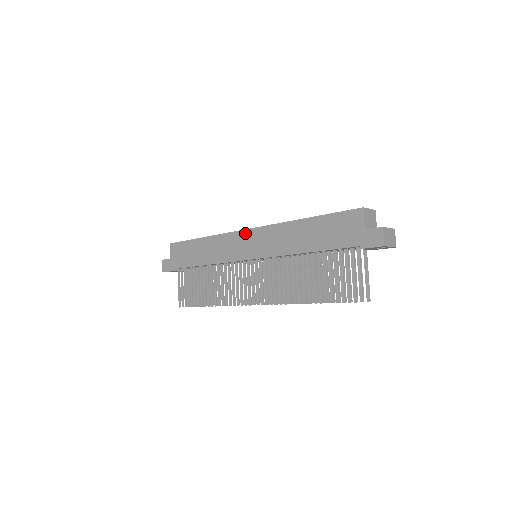
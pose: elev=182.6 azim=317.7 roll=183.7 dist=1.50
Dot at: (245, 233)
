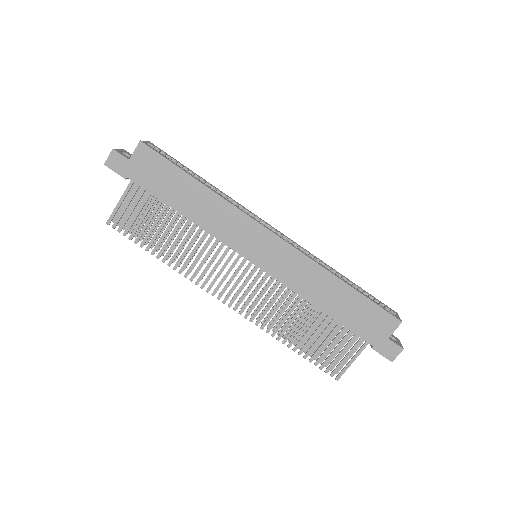
Dot at: (267, 234)
